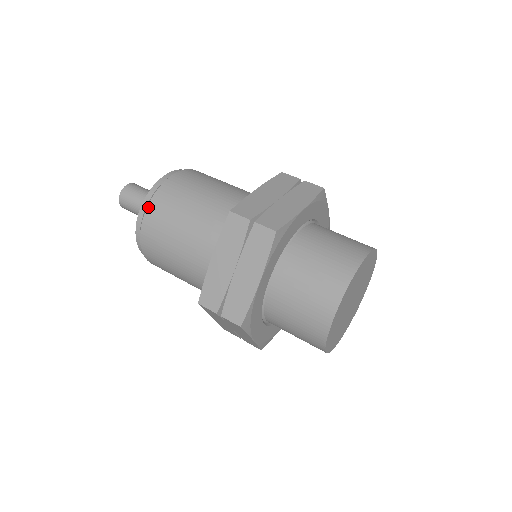
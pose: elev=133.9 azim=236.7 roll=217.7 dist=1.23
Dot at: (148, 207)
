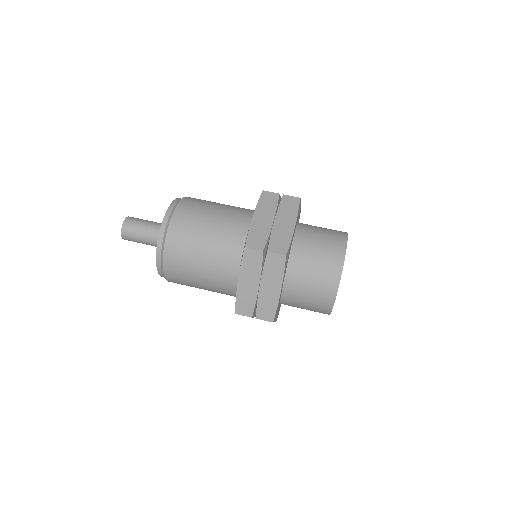
Dot at: occluded
